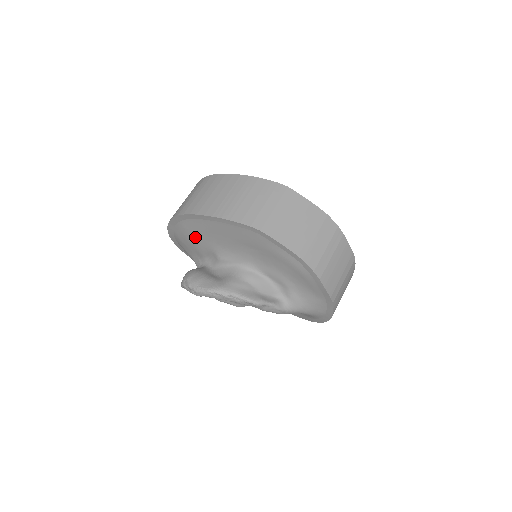
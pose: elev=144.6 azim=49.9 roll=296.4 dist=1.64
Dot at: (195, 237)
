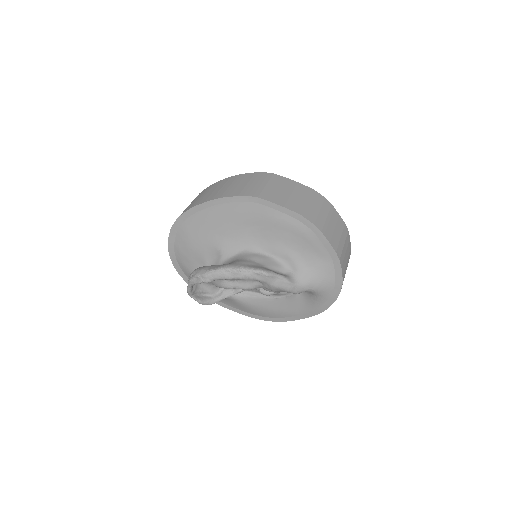
Dot at: (196, 238)
